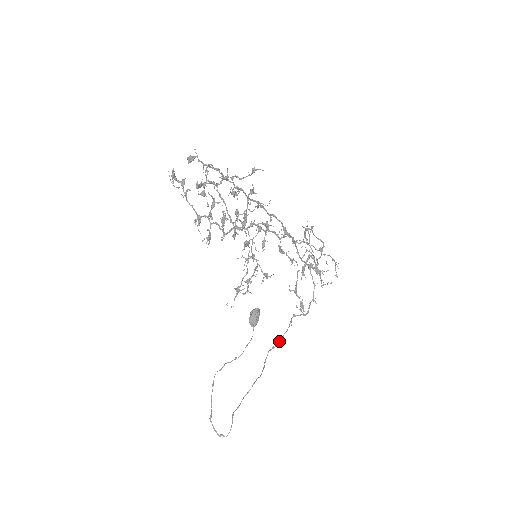
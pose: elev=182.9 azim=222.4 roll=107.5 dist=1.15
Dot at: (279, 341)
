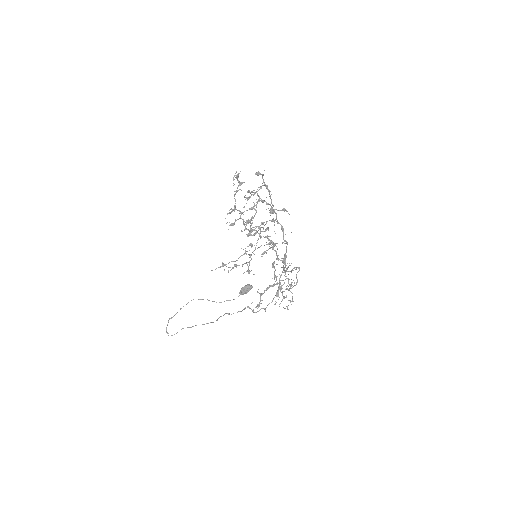
Dot at: (233, 313)
